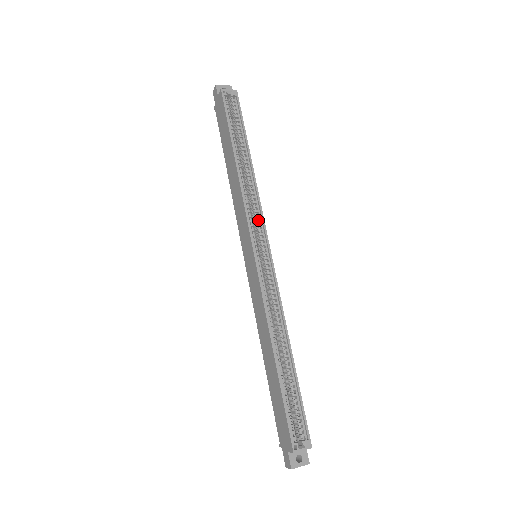
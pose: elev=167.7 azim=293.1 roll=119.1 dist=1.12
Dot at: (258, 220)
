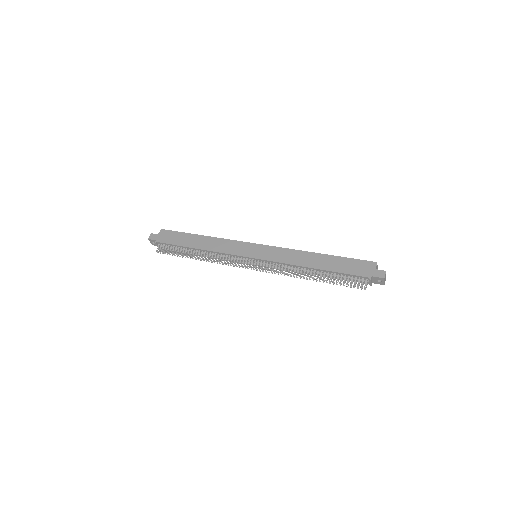
Dot at: occluded
